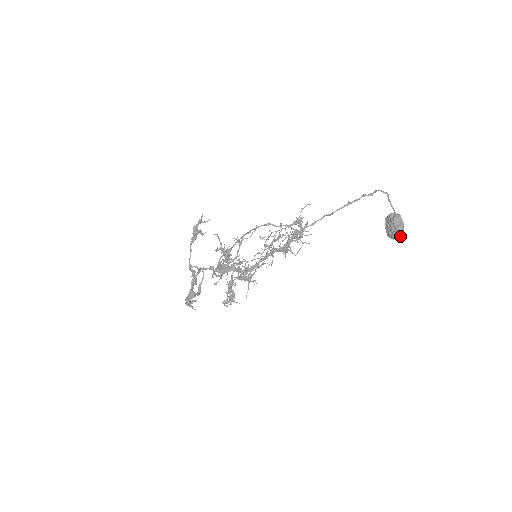
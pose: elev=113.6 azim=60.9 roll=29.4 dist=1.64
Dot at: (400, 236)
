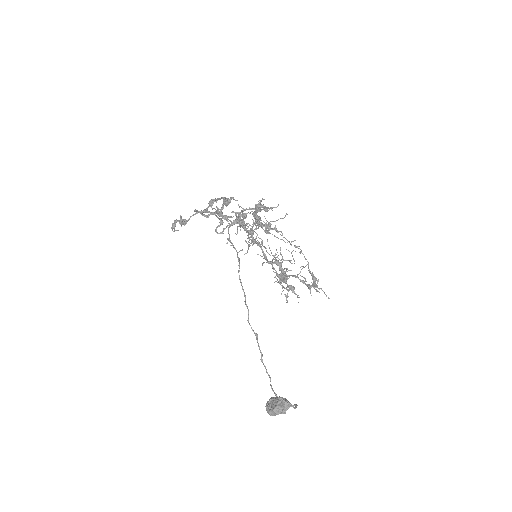
Dot at: occluded
